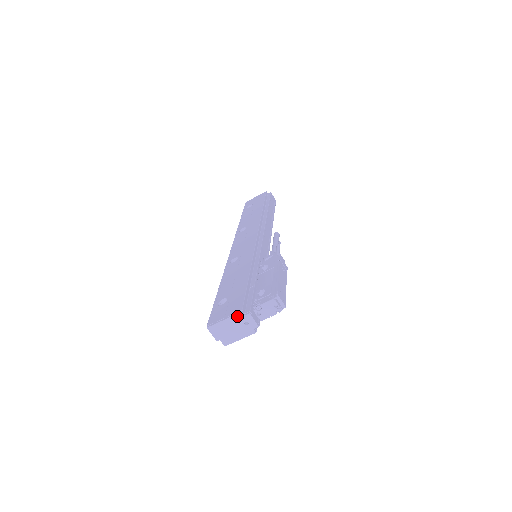
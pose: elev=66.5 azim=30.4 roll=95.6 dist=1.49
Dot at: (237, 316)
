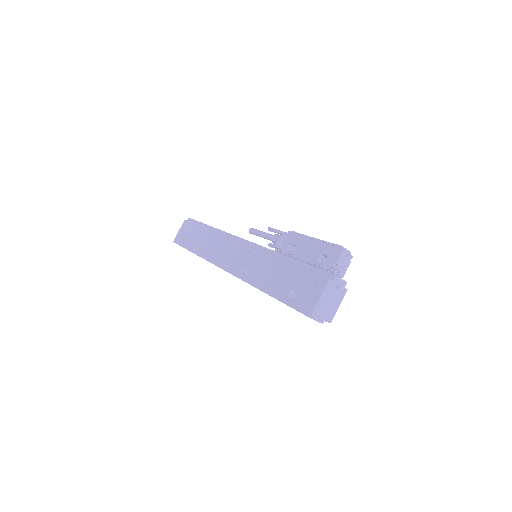
Dot at: (328, 286)
